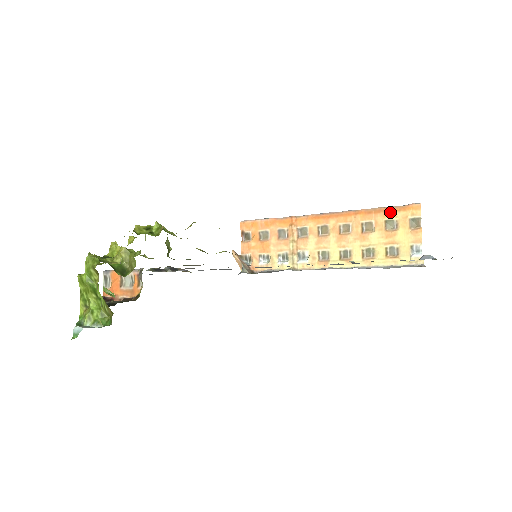
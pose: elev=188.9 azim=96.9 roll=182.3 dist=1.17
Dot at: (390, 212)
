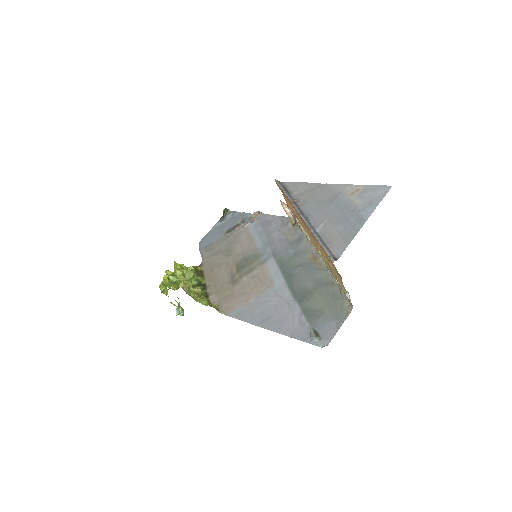
Dot at: (324, 251)
